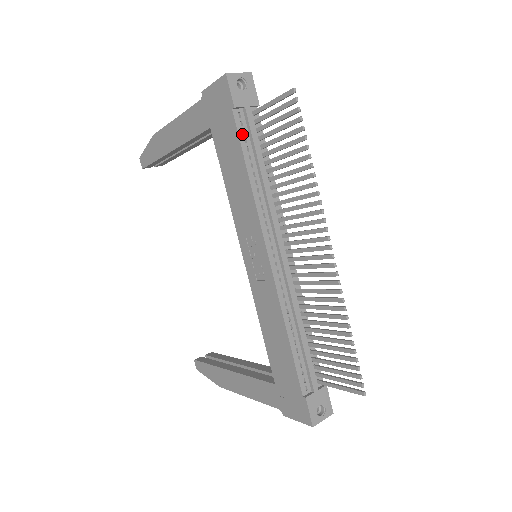
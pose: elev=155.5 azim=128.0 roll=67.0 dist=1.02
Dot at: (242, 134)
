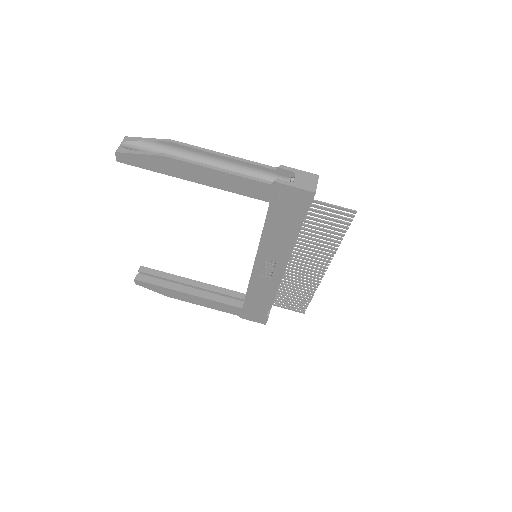
Dot at: occluded
